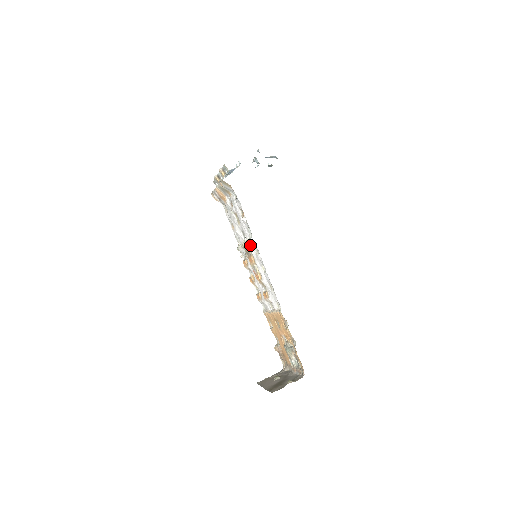
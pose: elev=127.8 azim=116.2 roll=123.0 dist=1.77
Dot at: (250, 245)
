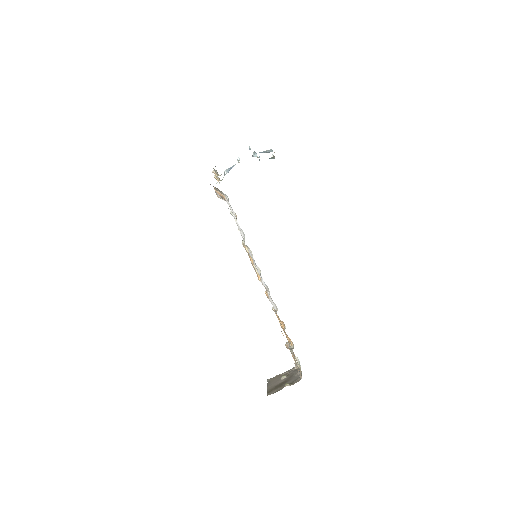
Dot at: (246, 246)
